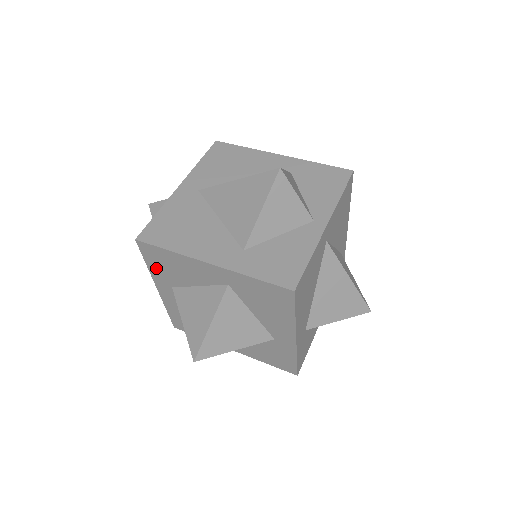
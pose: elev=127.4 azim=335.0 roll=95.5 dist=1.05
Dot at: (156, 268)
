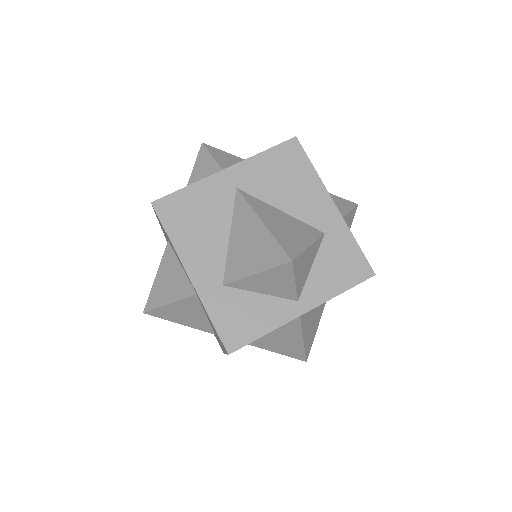
Dot at: occluded
